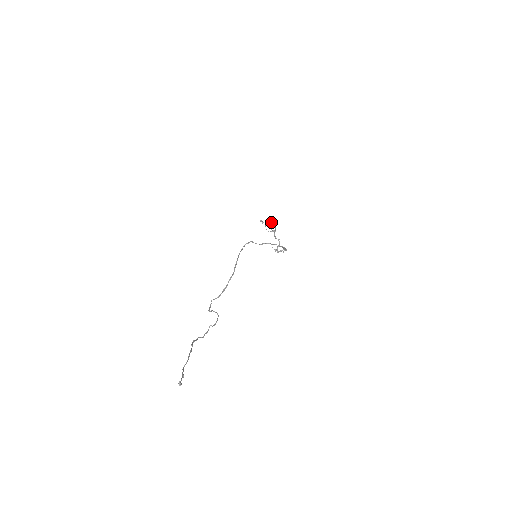
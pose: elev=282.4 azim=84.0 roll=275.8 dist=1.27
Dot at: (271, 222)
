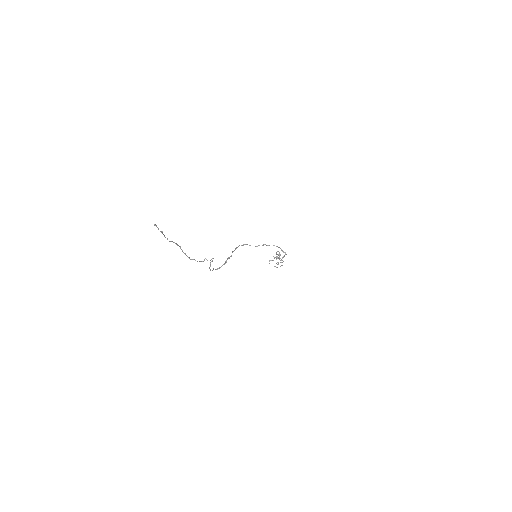
Dot at: occluded
